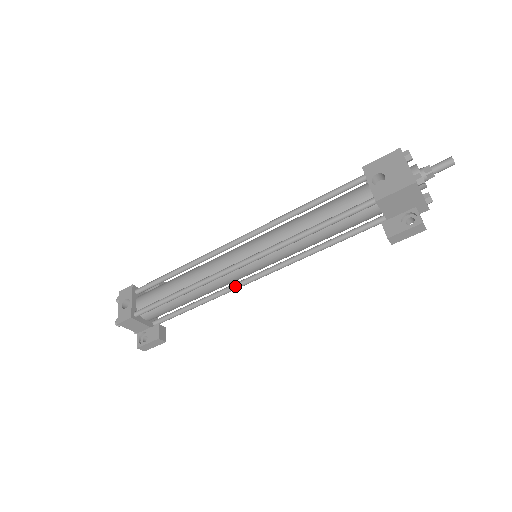
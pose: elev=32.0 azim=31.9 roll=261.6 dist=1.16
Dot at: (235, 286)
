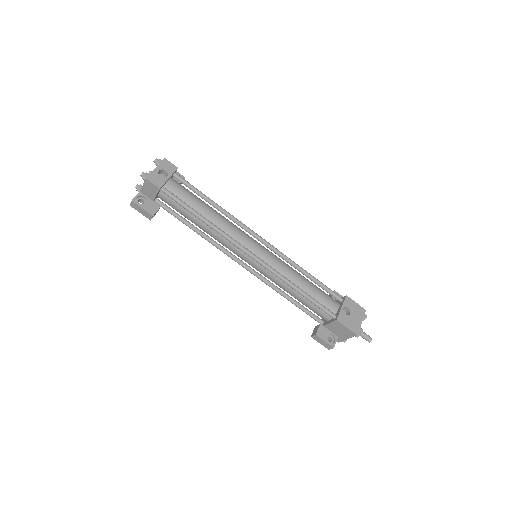
Dot at: (227, 252)
